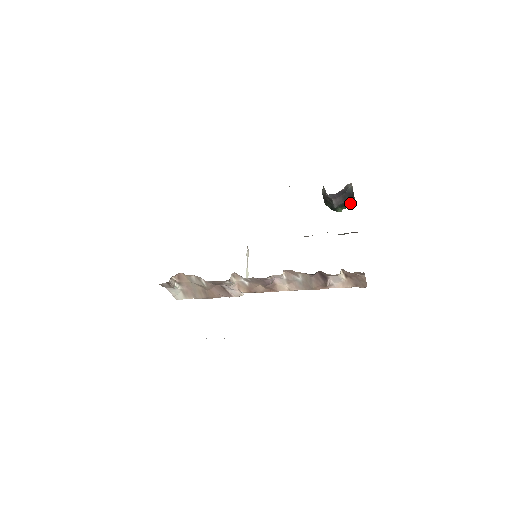
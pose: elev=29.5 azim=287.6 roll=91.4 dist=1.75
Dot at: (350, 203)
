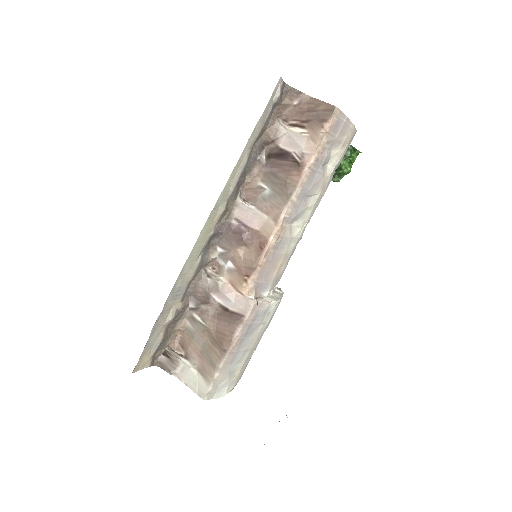
Dot at: occluded
